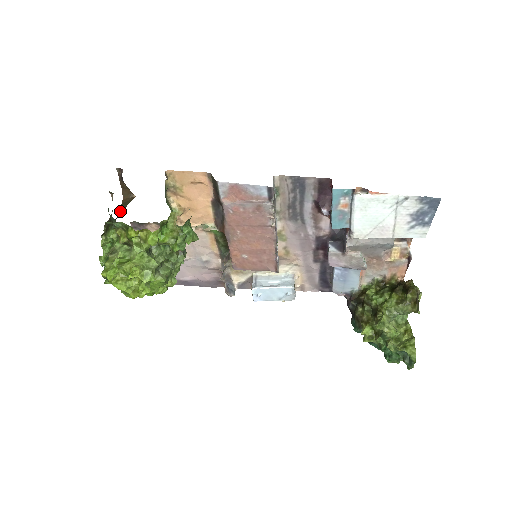
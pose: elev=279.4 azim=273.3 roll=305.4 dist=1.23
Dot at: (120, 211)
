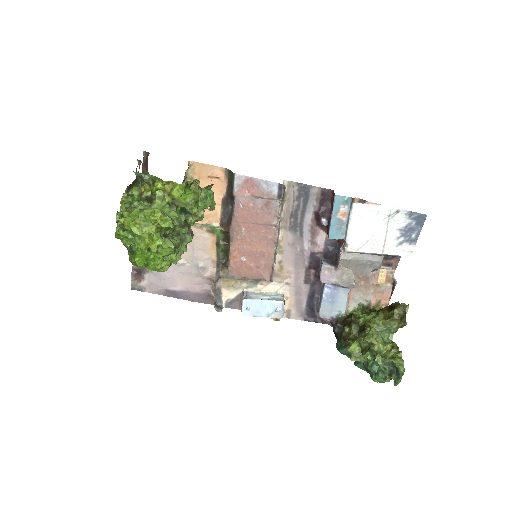
Dot at: occluded
